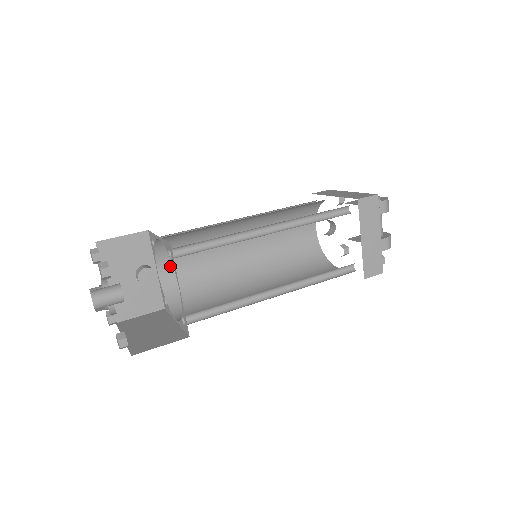
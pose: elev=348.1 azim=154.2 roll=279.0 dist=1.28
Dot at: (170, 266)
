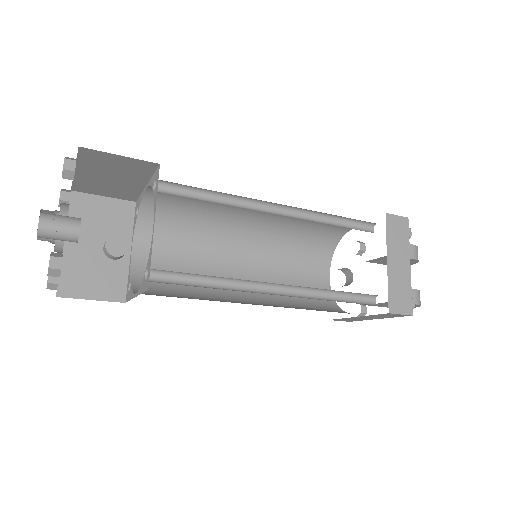
Dot at: (149, 251)
